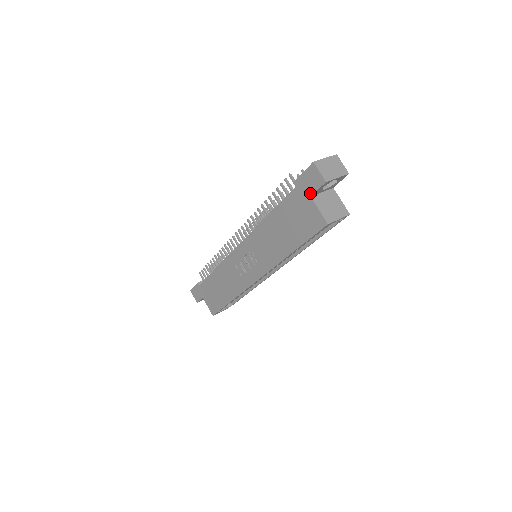
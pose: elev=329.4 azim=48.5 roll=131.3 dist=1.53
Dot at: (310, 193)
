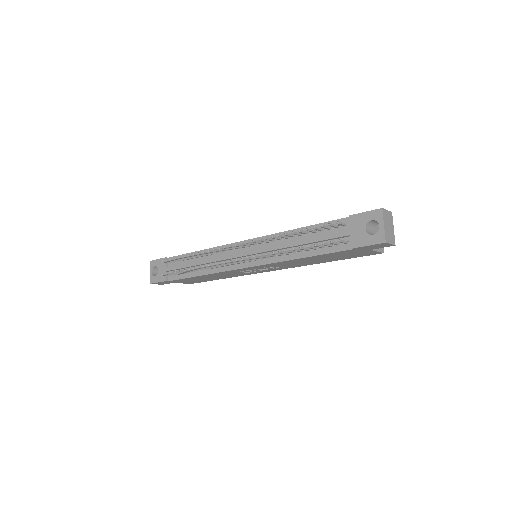
Dot at: (371, 249)
